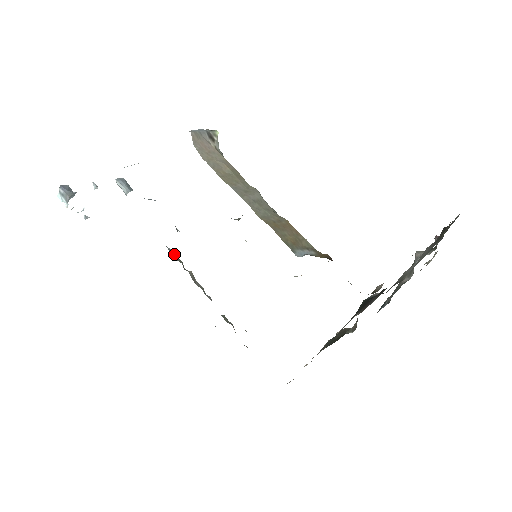
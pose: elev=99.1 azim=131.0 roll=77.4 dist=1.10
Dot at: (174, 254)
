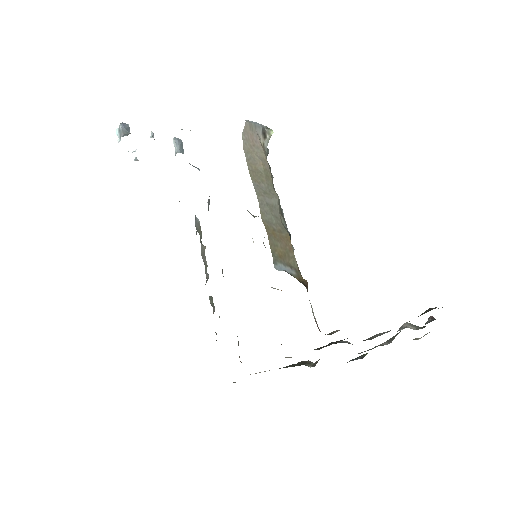
Dot at: (198, 225)
